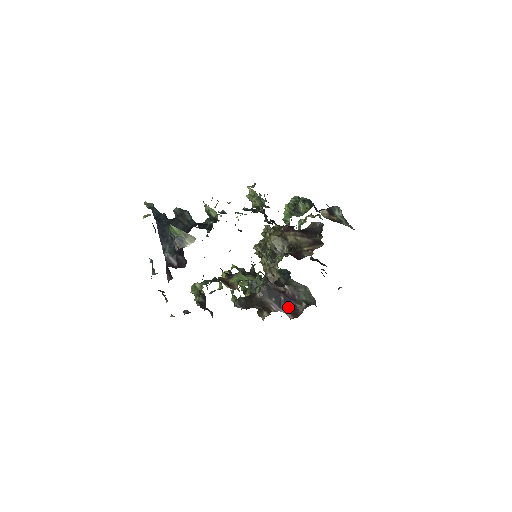
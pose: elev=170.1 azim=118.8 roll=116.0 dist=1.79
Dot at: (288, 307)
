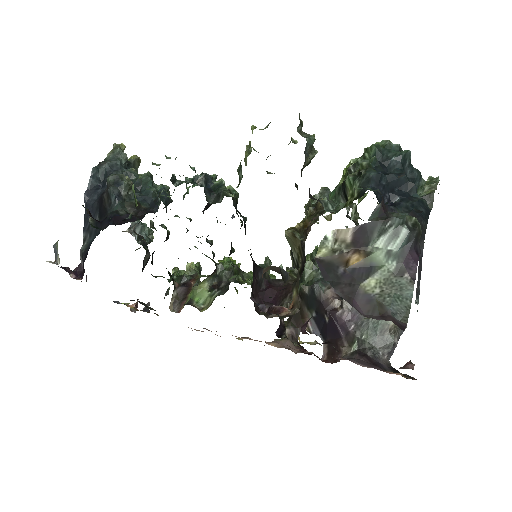
Dot at: (330, 337)
